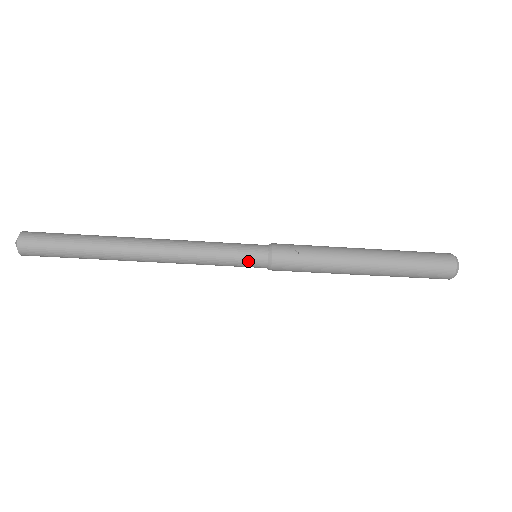
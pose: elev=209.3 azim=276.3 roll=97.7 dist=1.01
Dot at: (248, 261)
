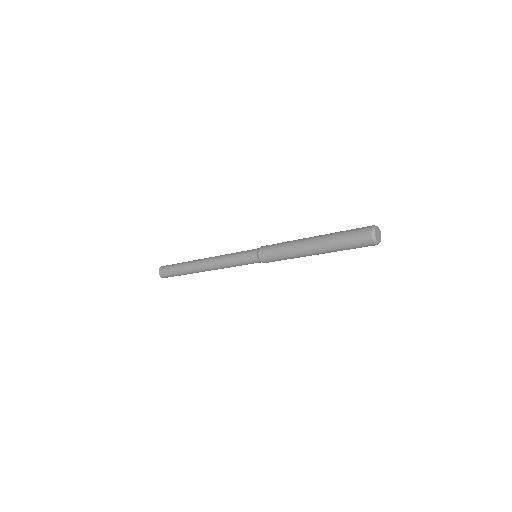
Dot at: (248, 259)
